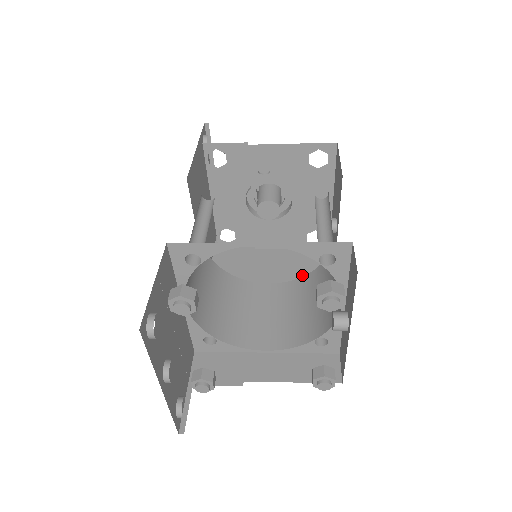
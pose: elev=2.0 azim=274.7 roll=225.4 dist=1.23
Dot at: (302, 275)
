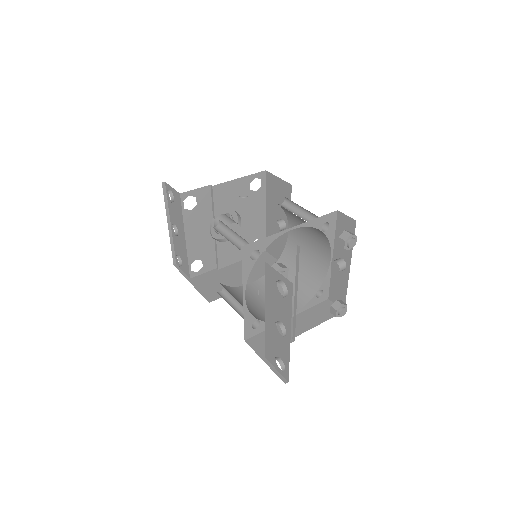
Dot at: occluded
